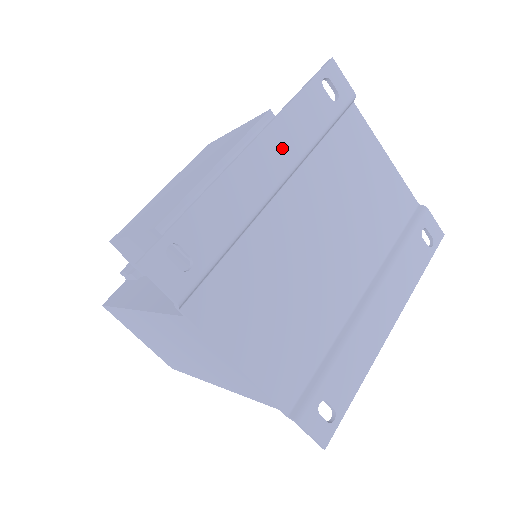
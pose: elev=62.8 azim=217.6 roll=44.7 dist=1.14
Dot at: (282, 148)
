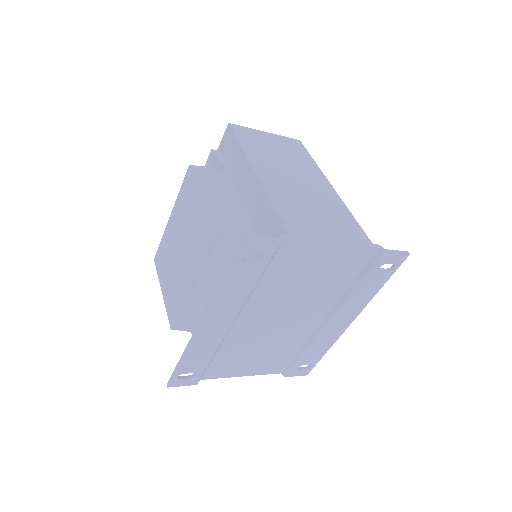
Dot at: (225, 311)
